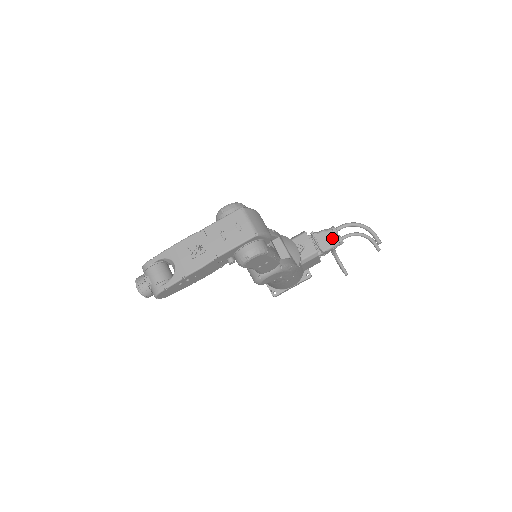
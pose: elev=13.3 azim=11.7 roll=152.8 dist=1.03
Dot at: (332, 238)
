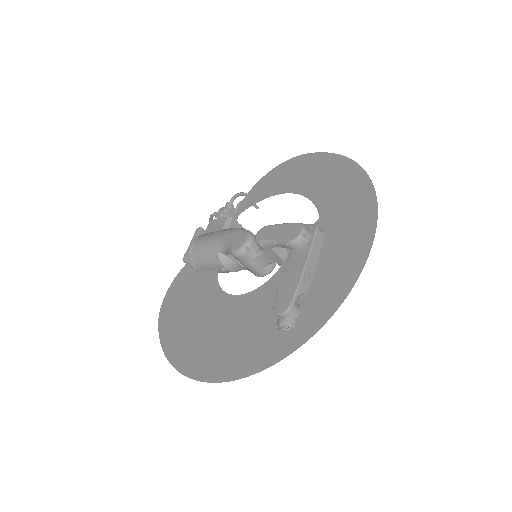
Dot at: (235, 213)
